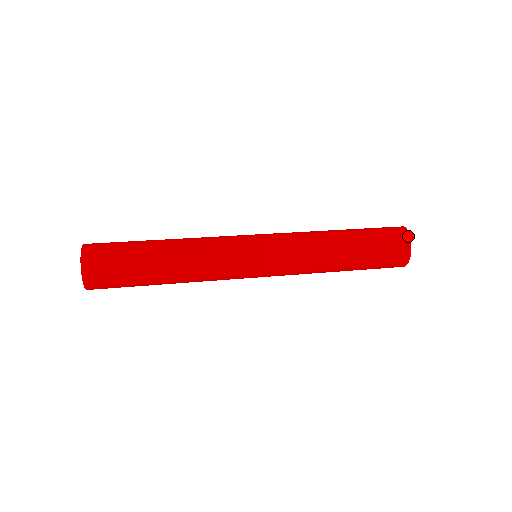
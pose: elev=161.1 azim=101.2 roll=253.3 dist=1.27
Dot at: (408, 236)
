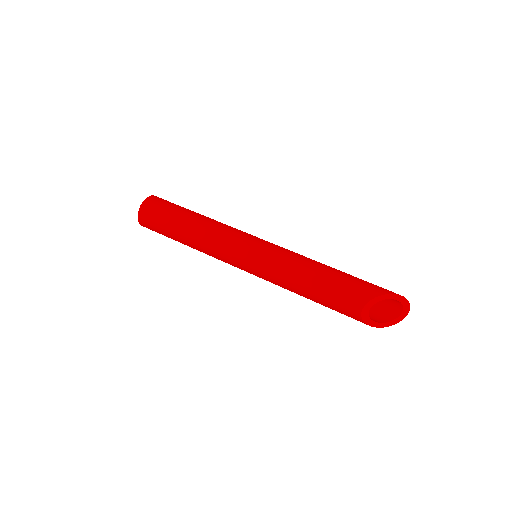
Dot at: (404, 303)
